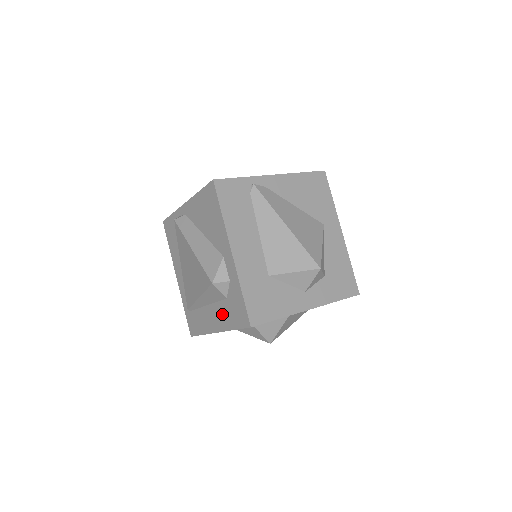
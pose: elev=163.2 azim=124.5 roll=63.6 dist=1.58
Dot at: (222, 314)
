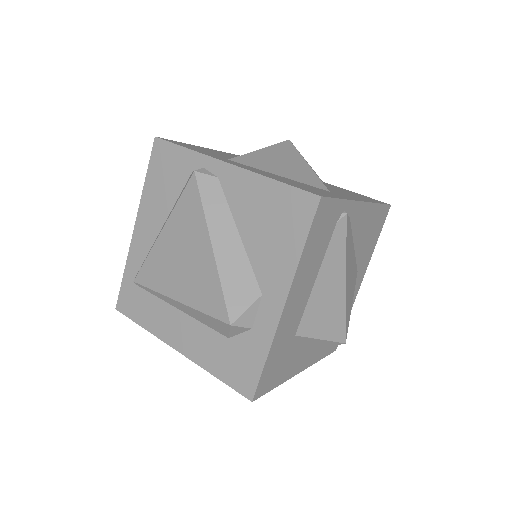
Dot at: (204, 344)
